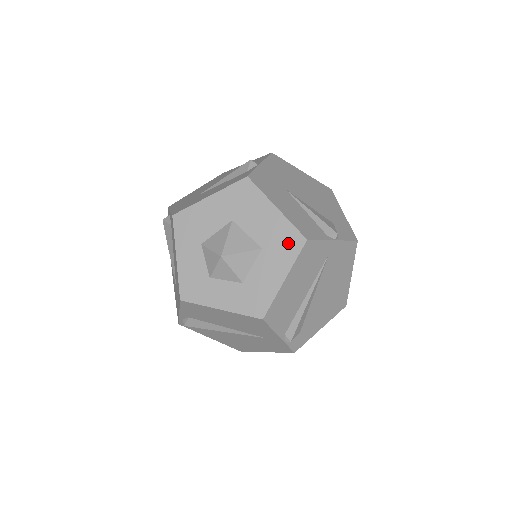
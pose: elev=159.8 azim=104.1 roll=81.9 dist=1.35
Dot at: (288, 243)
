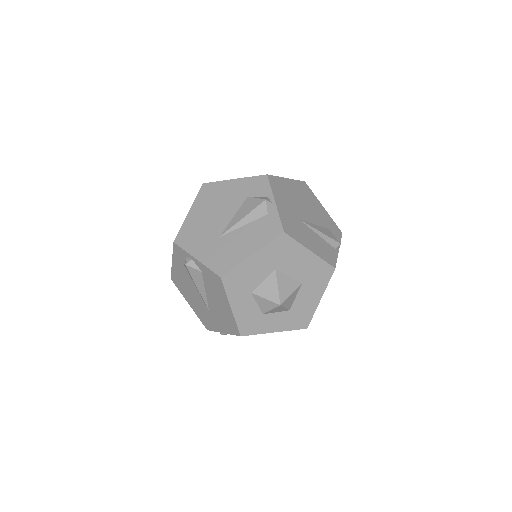
Dot at: (322, 274)
